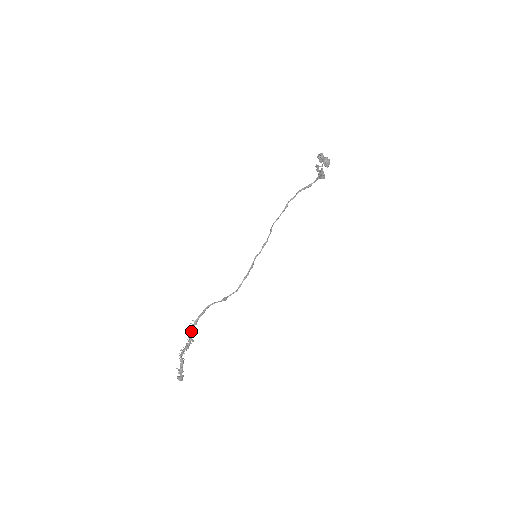
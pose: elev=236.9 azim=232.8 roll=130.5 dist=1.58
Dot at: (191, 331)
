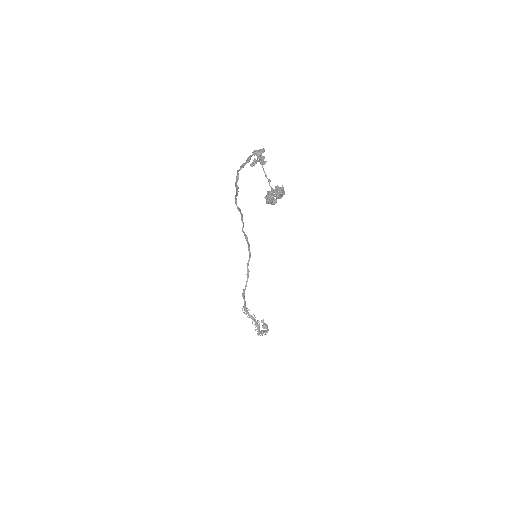
Dot at: (250, 317)
